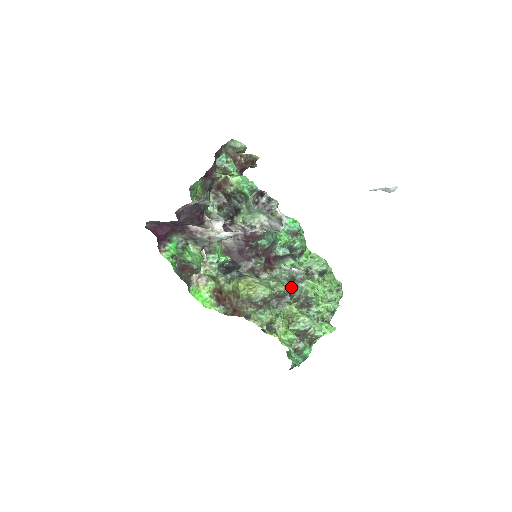
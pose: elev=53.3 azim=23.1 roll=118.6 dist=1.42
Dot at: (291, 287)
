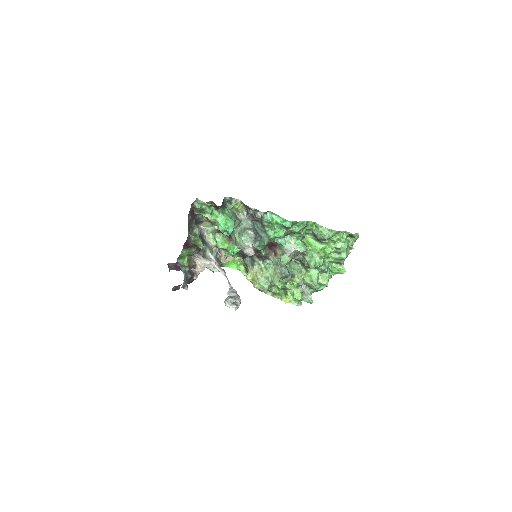
Dot at: (287, 275)
